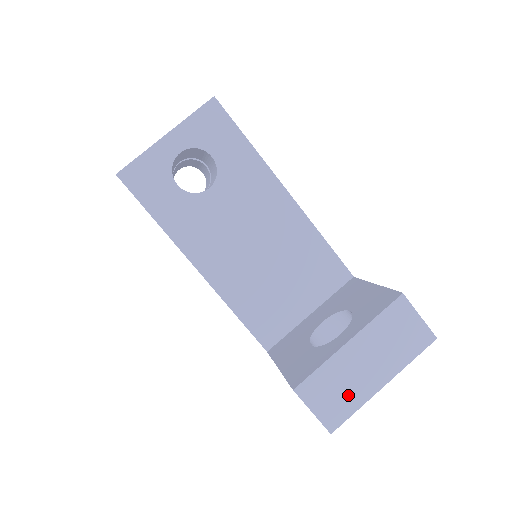
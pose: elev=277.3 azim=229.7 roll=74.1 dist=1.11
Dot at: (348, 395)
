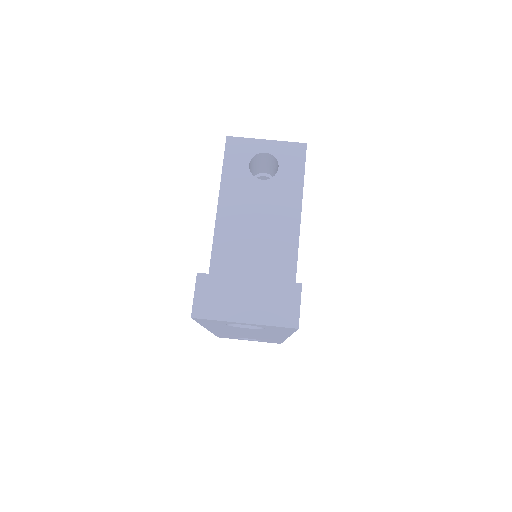
Dot at: (221, 306)
